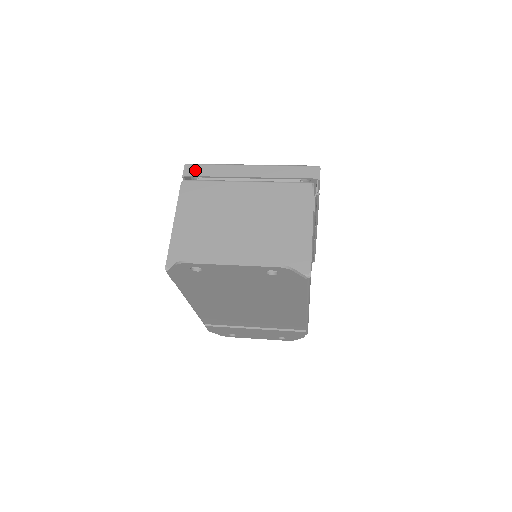
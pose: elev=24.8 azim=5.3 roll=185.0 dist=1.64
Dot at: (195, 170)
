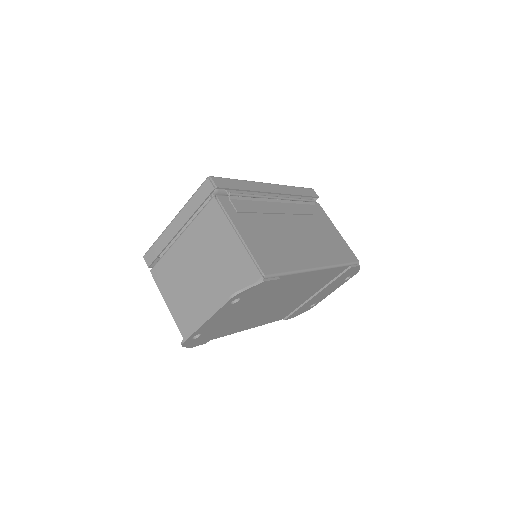
Dot at: (150, 257)
